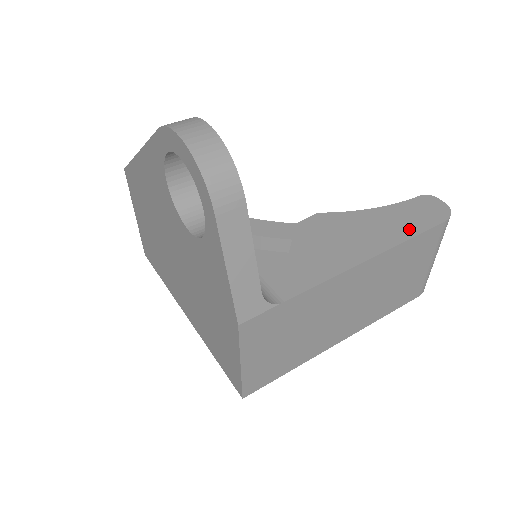
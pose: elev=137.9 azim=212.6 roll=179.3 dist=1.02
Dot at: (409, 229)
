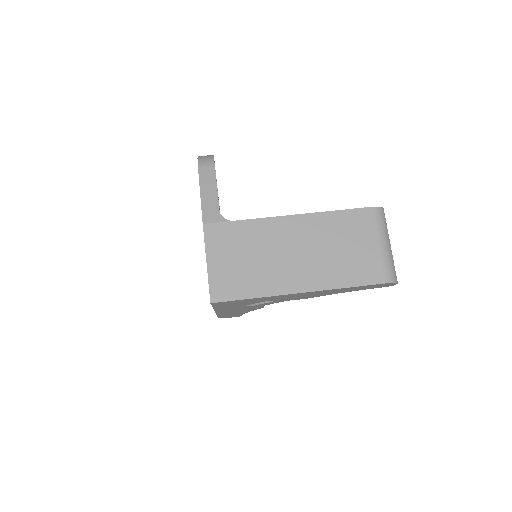
Dot at: occluded
